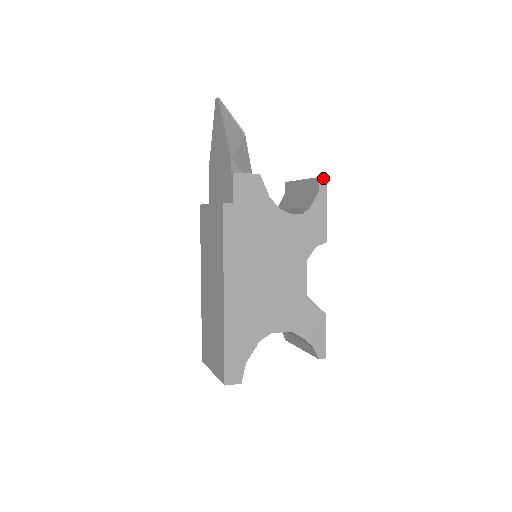
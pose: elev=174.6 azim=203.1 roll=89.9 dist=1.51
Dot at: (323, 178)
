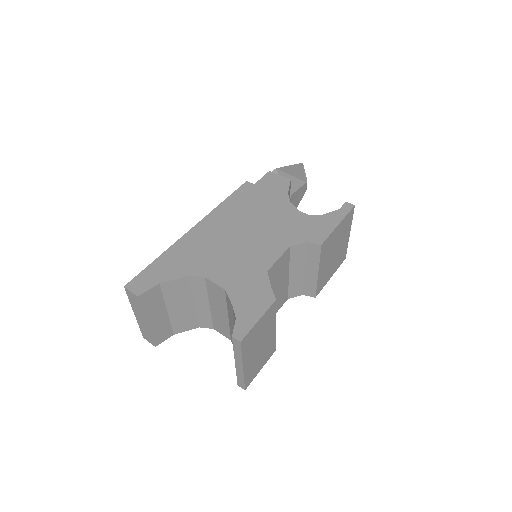
Dot at: (350, 204)
